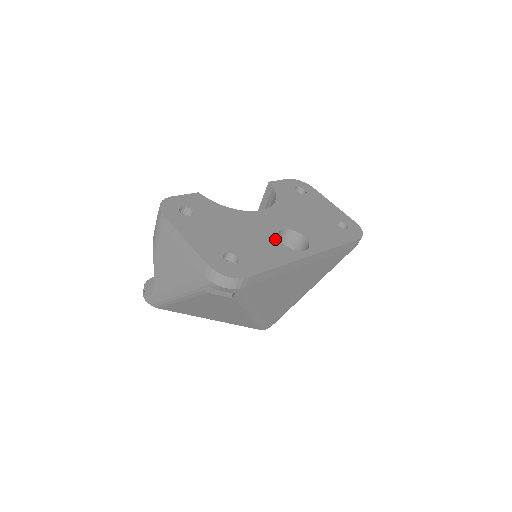
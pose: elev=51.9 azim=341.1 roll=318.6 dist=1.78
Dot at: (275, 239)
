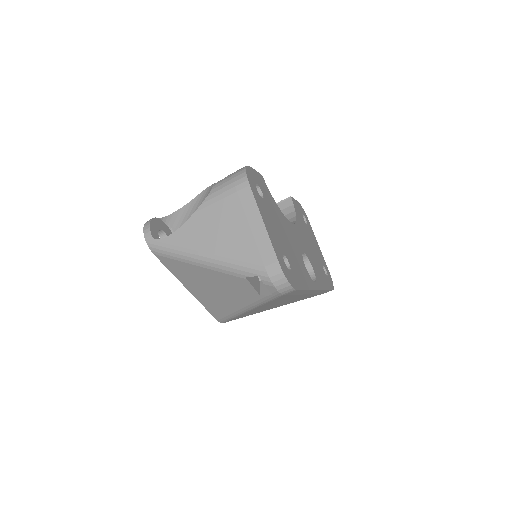
Dot at: (302, 260)
